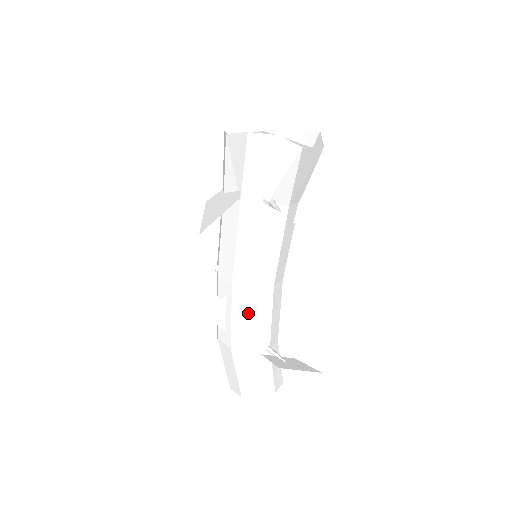
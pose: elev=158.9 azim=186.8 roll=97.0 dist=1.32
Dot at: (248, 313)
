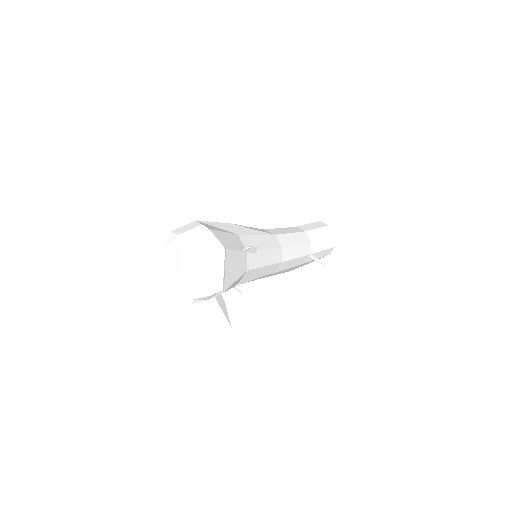
Dot at: (283, 271)
